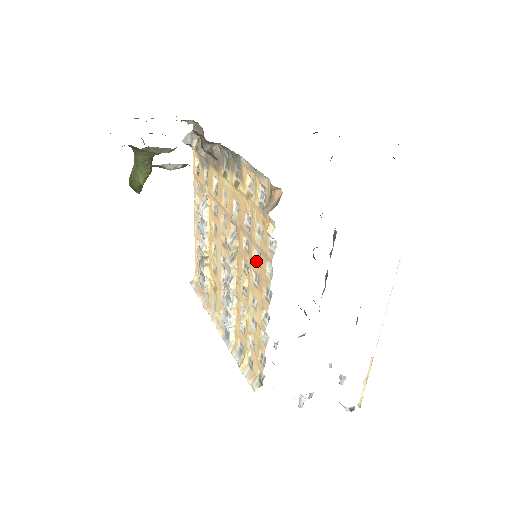
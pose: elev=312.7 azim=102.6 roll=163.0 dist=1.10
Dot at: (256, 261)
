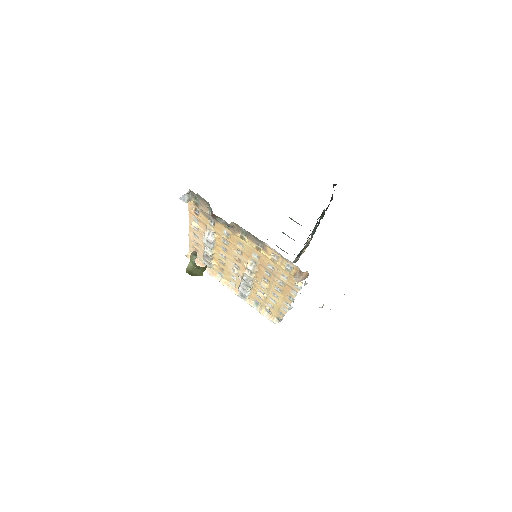
Dot at: (279, 284)
